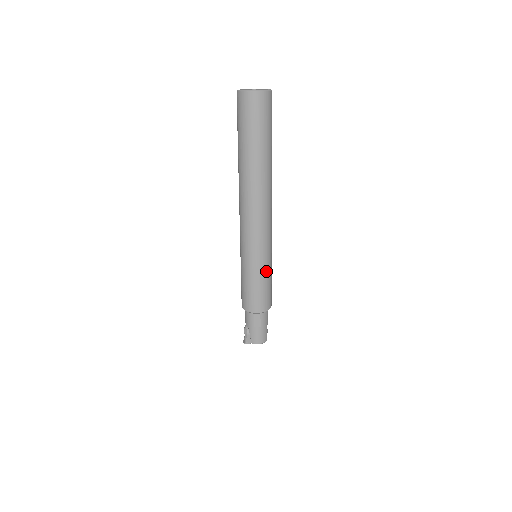
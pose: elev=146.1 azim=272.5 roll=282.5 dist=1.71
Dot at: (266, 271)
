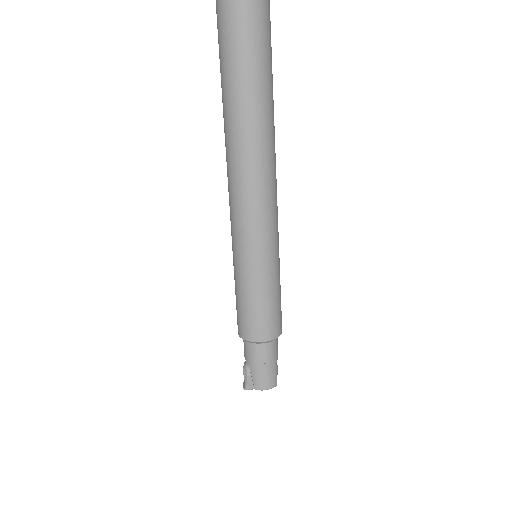
Dot at: (271, 277)
